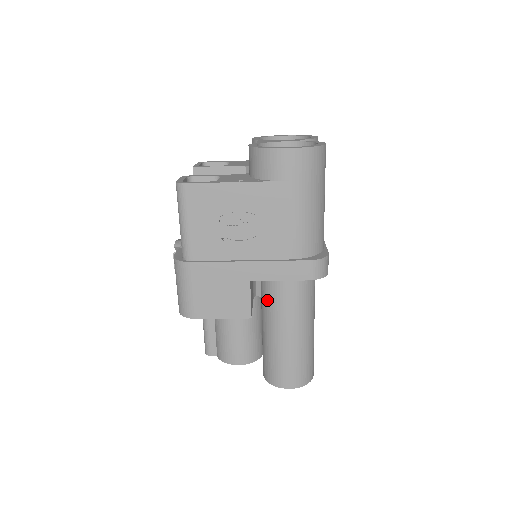
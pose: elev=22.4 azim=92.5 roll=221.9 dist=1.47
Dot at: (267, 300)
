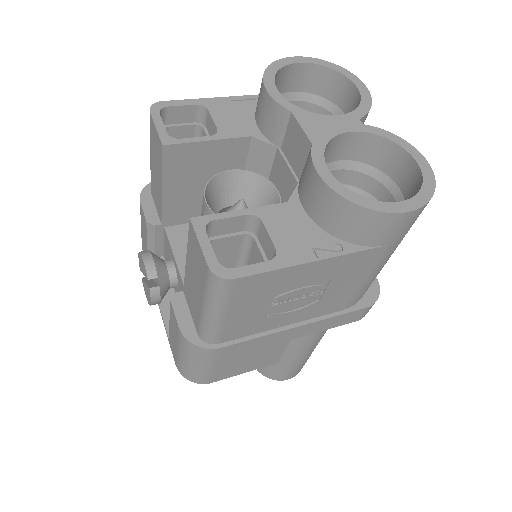
Dot at: occluded
